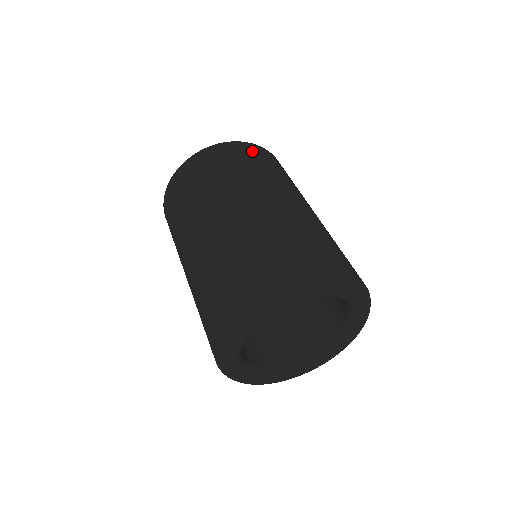
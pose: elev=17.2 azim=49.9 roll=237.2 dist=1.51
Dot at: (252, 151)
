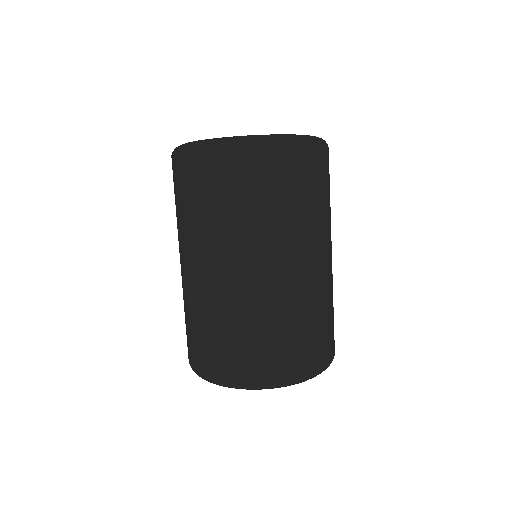
Dot at: (296, 167)
